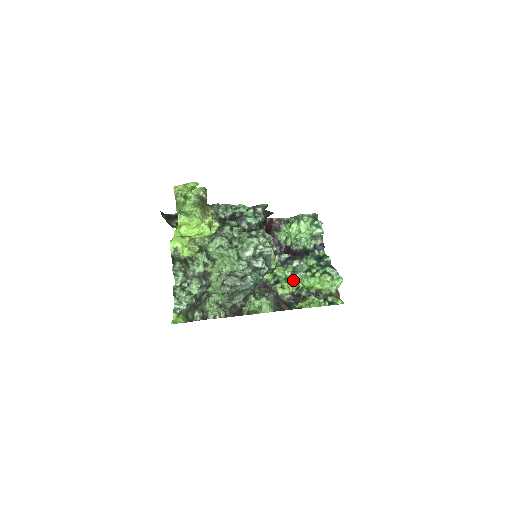
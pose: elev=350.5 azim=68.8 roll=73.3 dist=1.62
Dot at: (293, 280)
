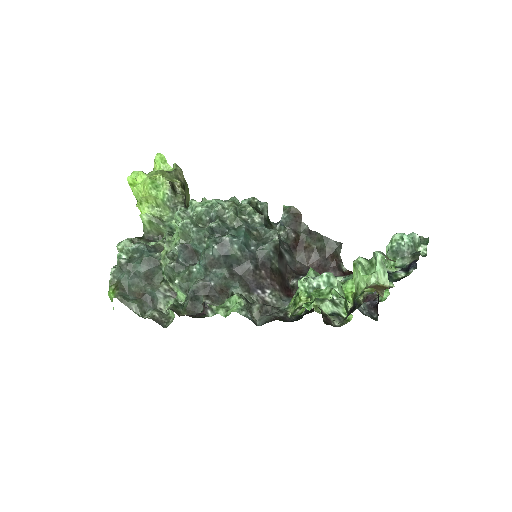
Dot at: (300, 279)
